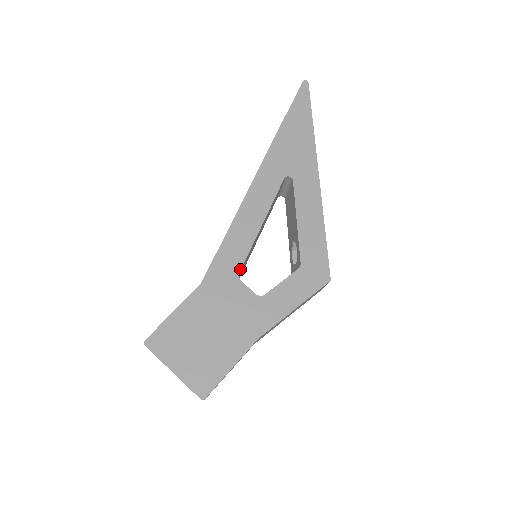
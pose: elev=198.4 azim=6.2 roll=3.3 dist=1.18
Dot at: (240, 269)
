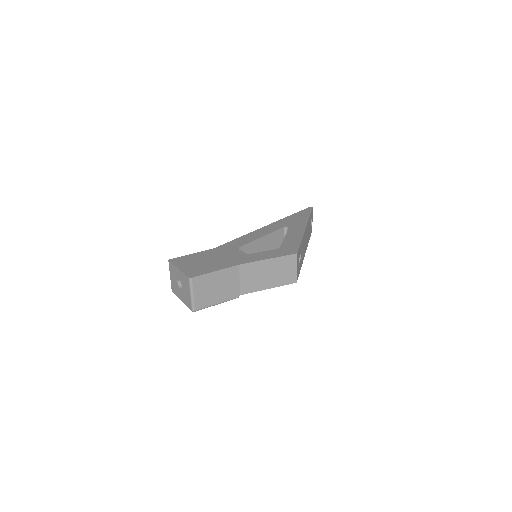
Dot at: (240, 246)
